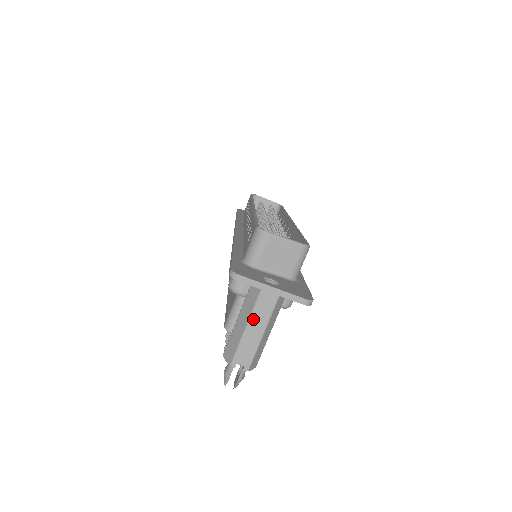
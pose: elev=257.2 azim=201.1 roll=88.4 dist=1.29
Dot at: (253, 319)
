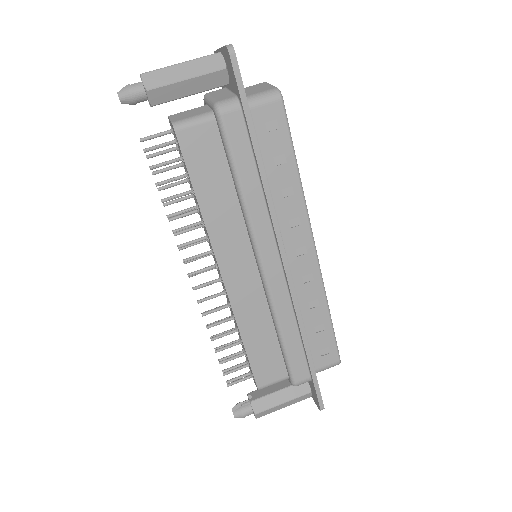
Dot at: occluded
